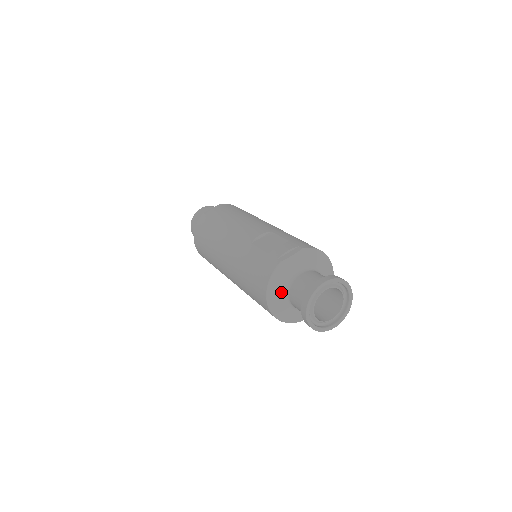
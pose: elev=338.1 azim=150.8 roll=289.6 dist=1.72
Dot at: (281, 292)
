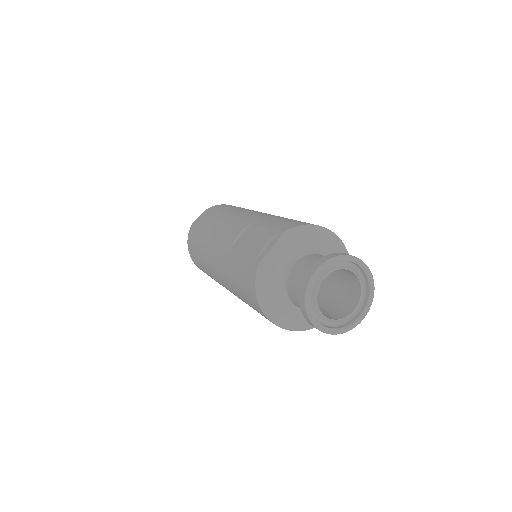
Dot at: (278, 298)
